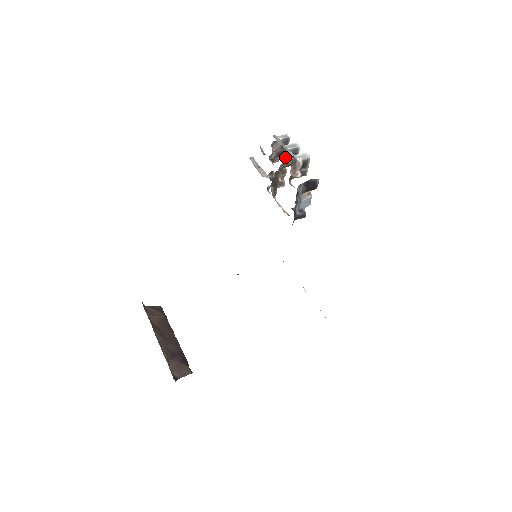
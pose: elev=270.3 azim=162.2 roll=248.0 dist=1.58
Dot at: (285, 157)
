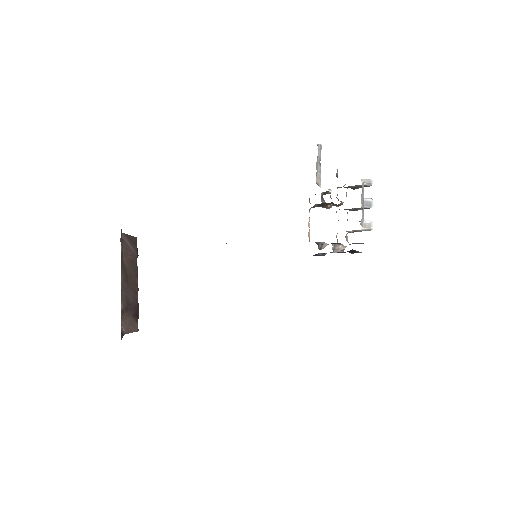
Dot at: occluded
